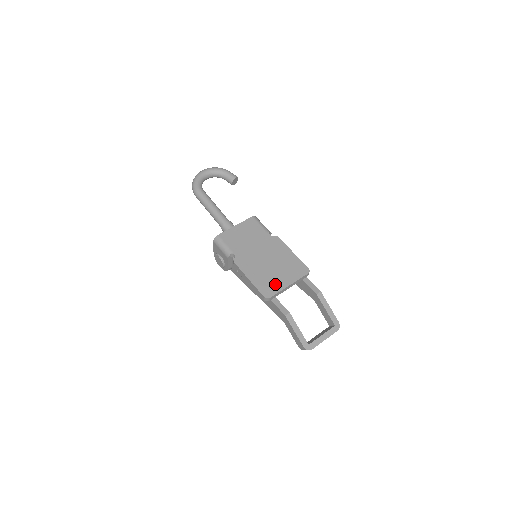
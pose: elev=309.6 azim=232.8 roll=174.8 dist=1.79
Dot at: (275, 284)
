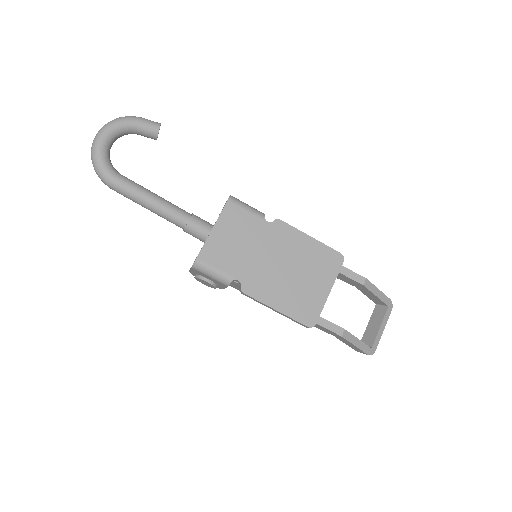
Dot at: (312, 300)
